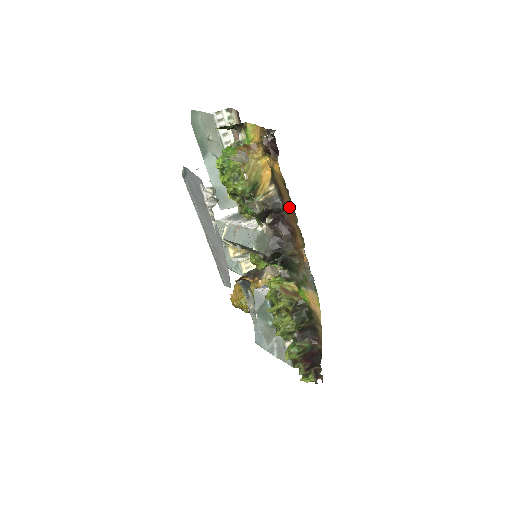
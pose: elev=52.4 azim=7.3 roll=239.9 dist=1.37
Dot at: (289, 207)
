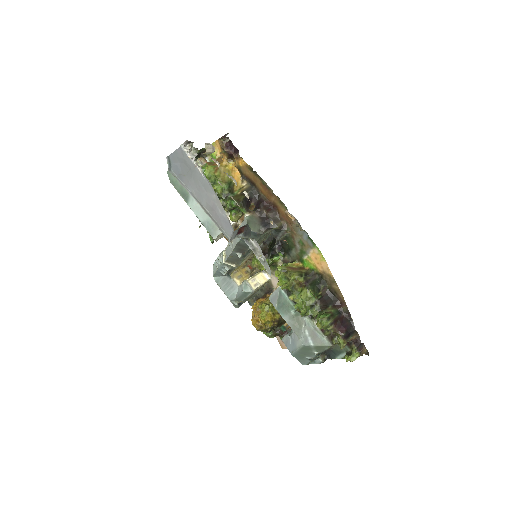
Dot at: (262, 187)
